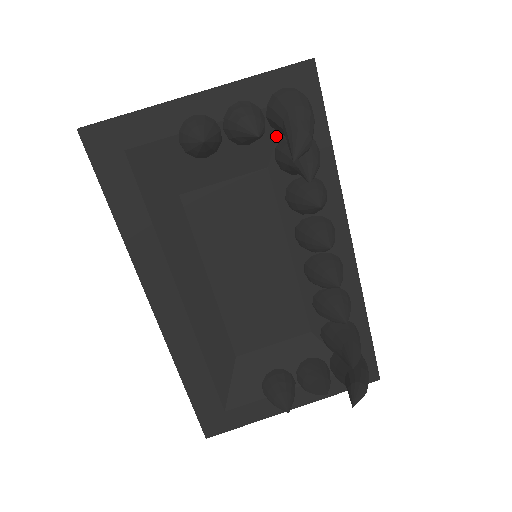
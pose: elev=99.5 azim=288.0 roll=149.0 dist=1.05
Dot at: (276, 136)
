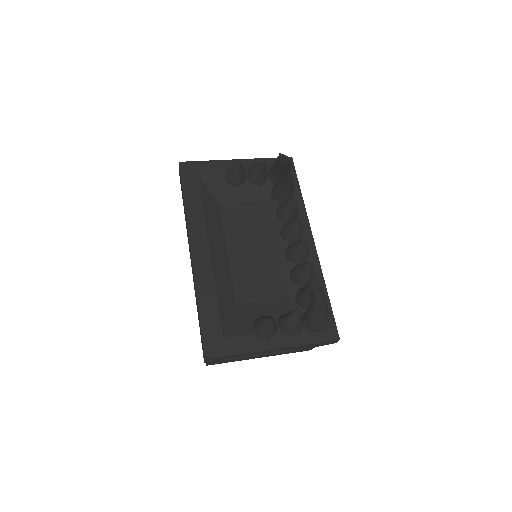
Dot at: (272, 185)
